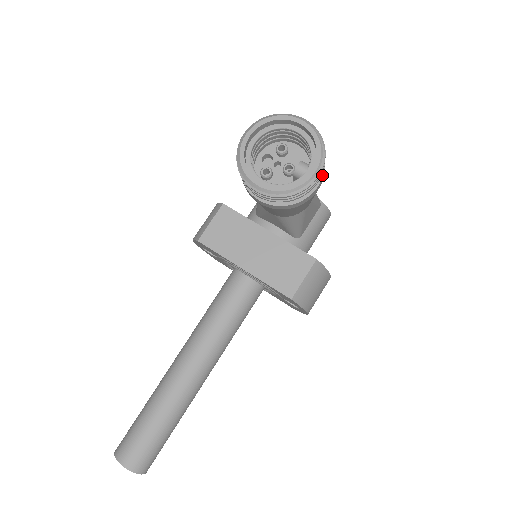
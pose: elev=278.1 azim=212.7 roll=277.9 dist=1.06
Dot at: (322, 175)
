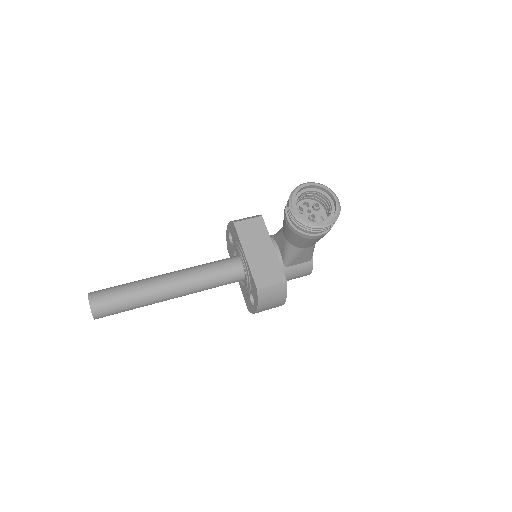
Dot at: (326, 232)
